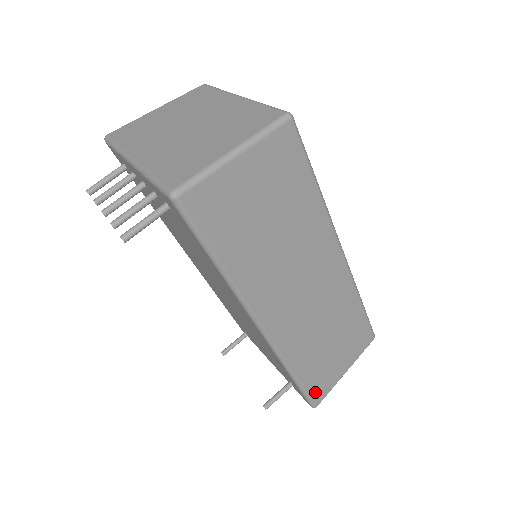
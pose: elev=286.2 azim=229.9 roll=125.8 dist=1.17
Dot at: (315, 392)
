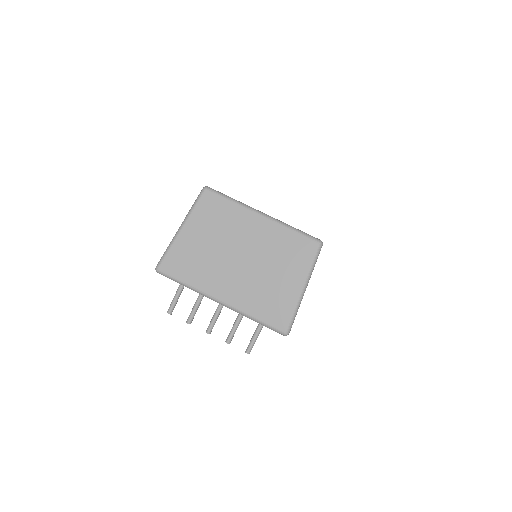
Dot at: occluded
